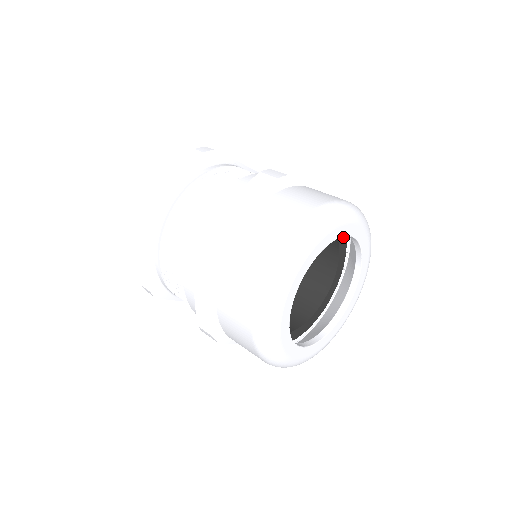
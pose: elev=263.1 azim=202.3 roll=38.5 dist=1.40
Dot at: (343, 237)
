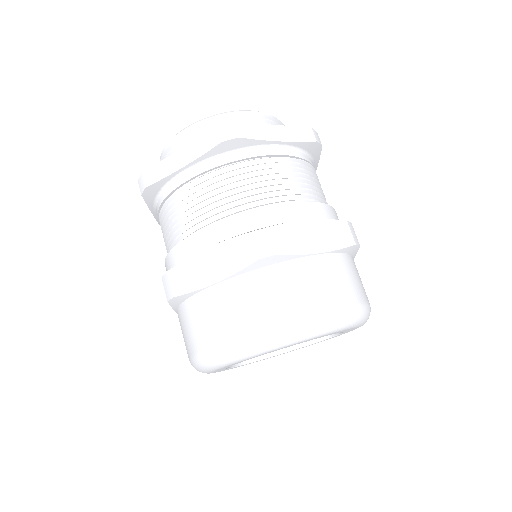
Dot at: occluded
